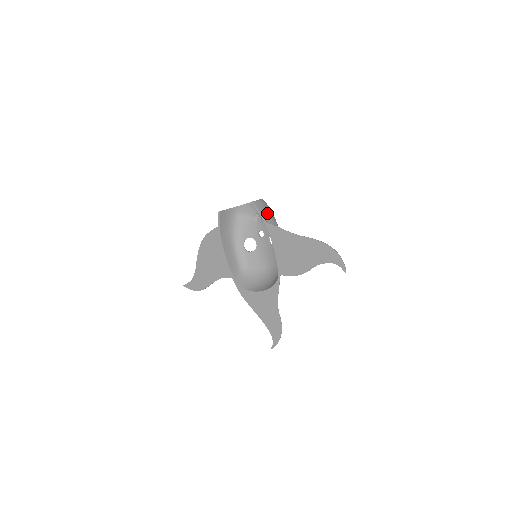
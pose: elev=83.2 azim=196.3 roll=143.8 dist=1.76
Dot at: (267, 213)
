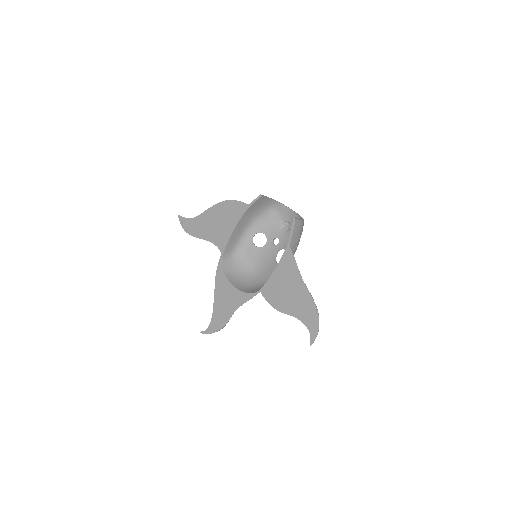
Dot at: (297, 237)
